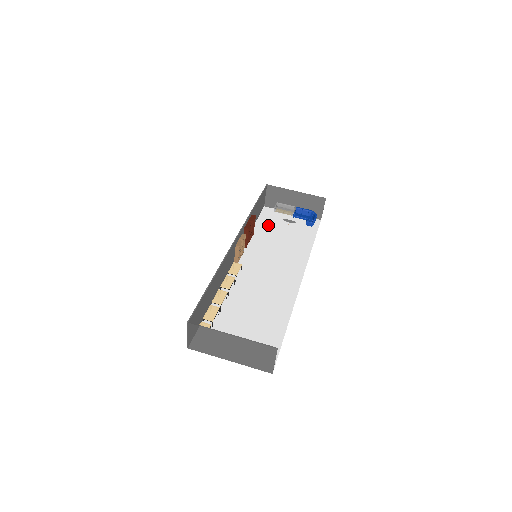
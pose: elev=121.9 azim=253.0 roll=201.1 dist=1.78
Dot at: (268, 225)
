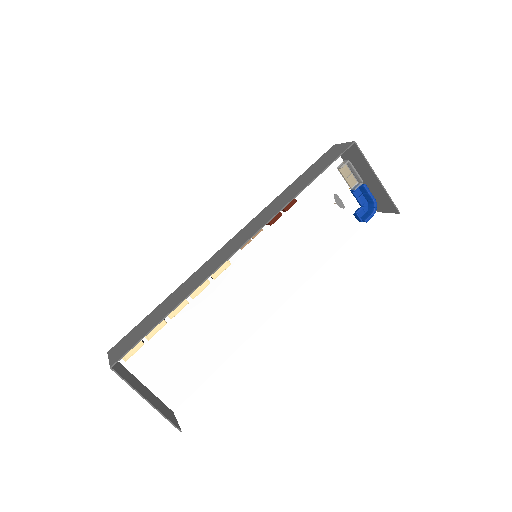
Dot at: (312, 191)
